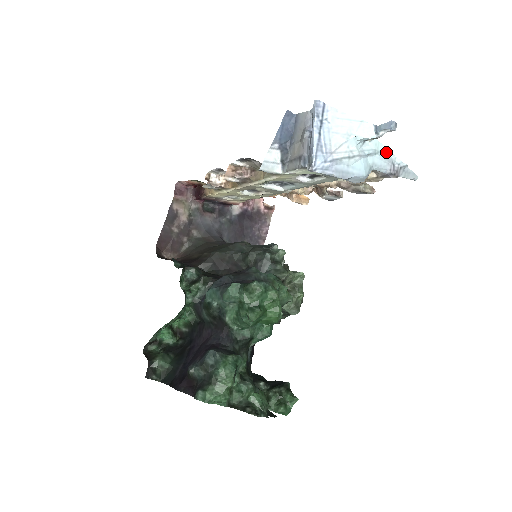
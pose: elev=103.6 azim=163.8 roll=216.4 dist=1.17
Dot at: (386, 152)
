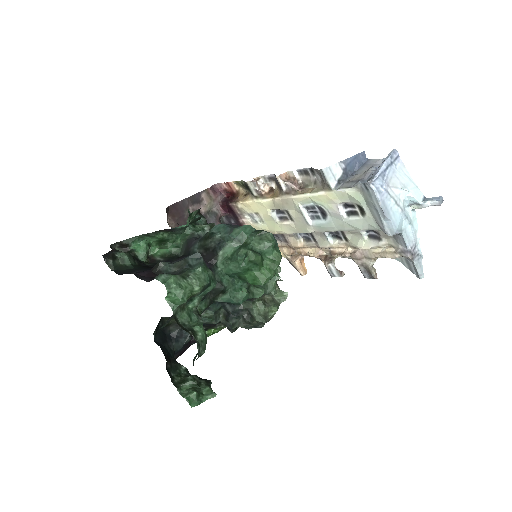
Dot at: (416, 231)
